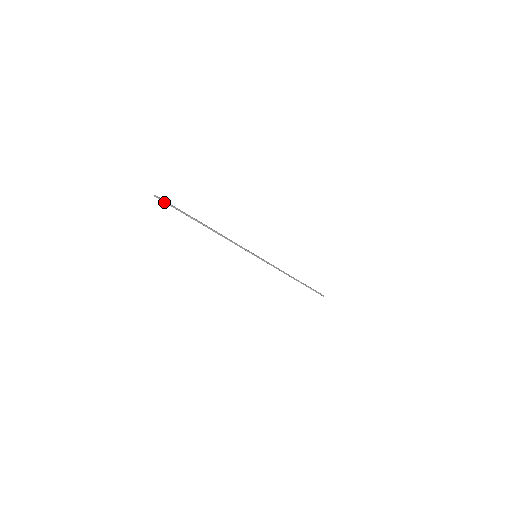
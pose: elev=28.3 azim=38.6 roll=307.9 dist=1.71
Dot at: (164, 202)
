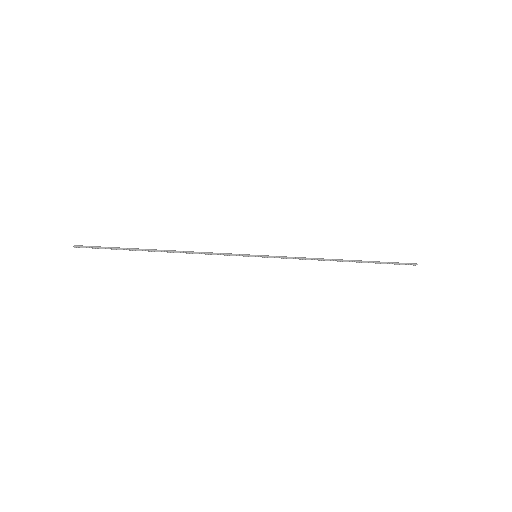
Dot at: occluded
